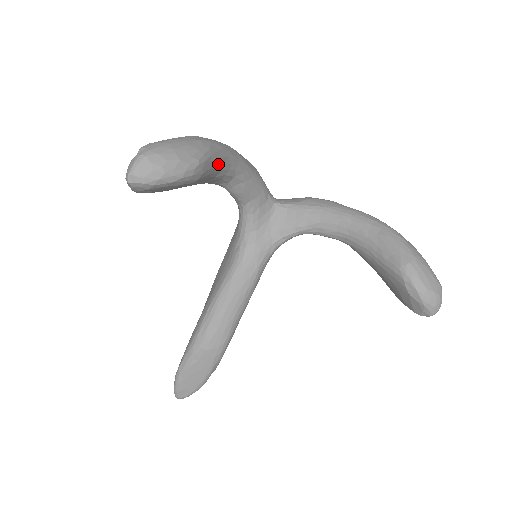
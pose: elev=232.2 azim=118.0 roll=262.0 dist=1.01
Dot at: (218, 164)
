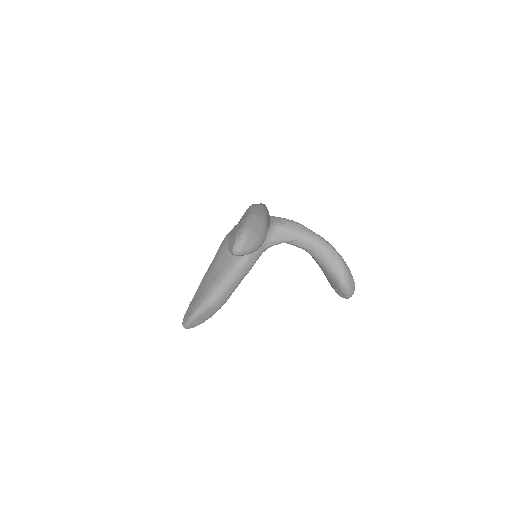
Dot at: occluded
